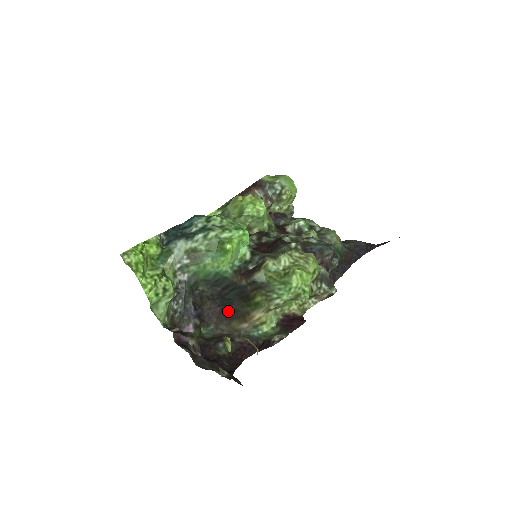
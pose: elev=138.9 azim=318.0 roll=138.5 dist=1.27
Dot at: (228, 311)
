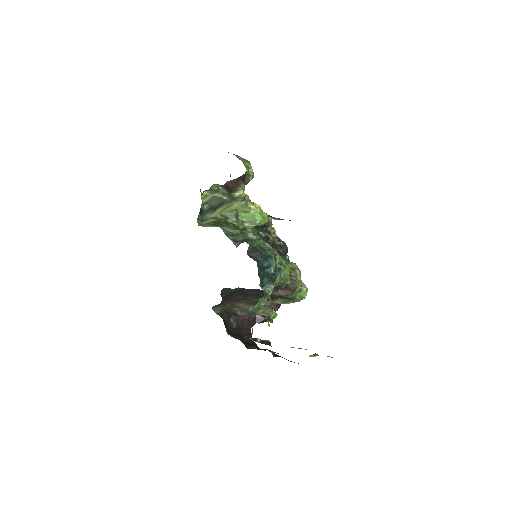
Dot at: (239, 298)
